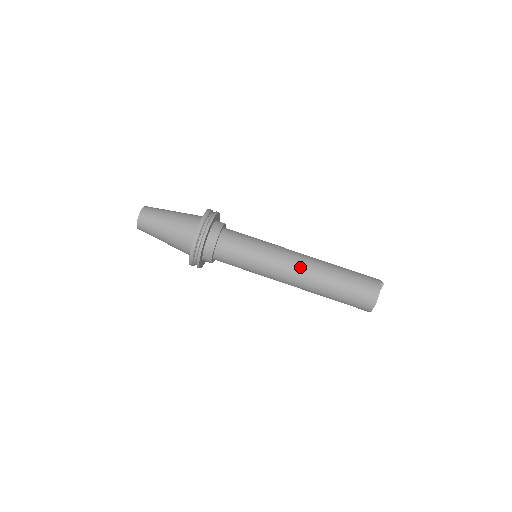
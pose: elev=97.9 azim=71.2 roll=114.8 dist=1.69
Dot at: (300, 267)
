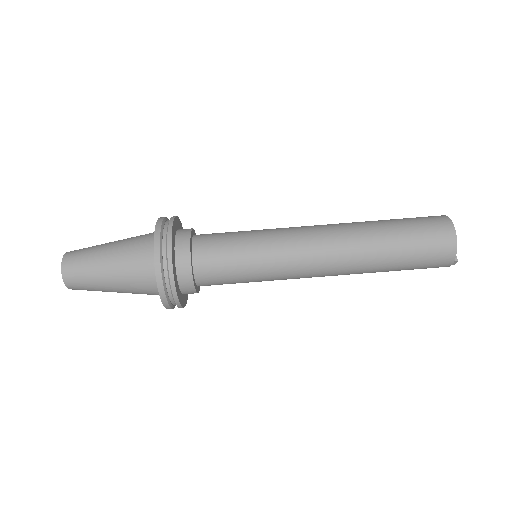
Dot at: (324, 229)
